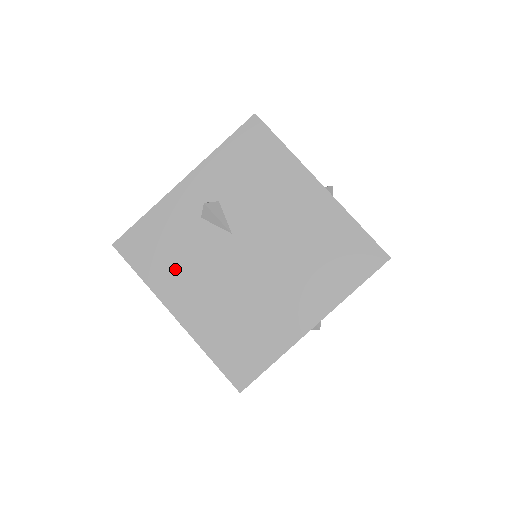
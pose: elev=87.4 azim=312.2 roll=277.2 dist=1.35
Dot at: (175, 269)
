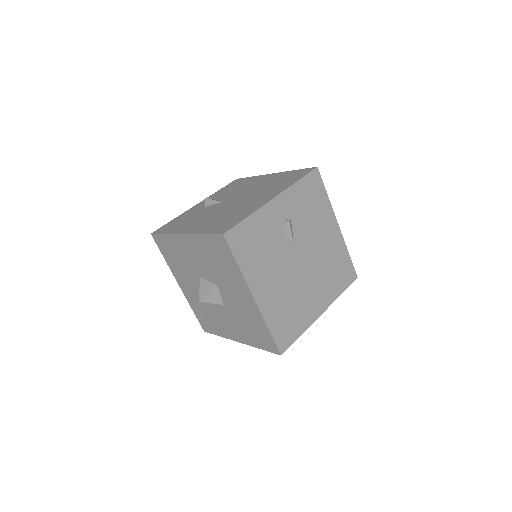
Dot at: (186, 223)
